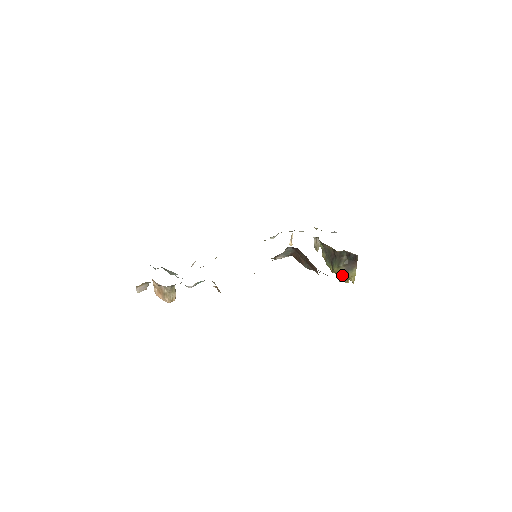
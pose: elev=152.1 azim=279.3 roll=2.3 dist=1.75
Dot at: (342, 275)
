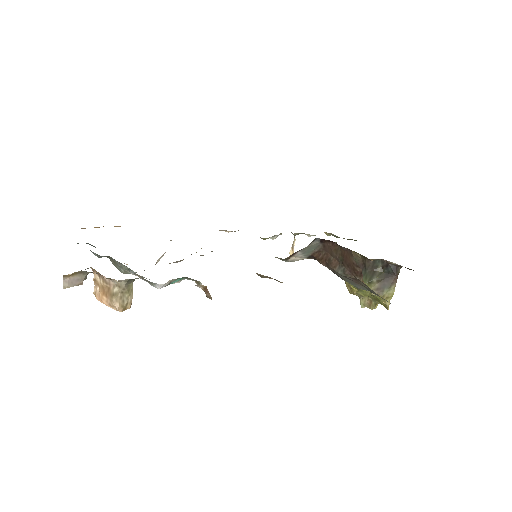
Dot at: (366, 298)
